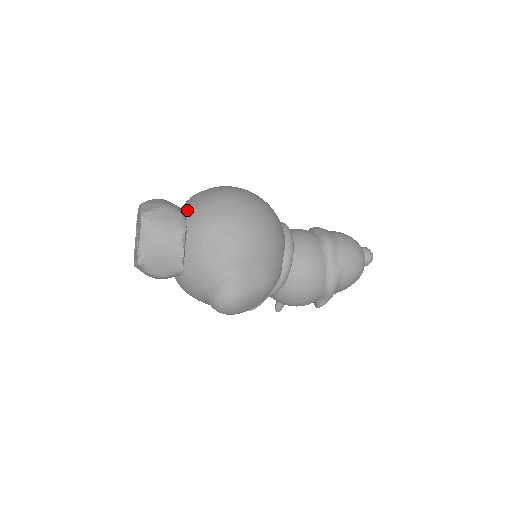
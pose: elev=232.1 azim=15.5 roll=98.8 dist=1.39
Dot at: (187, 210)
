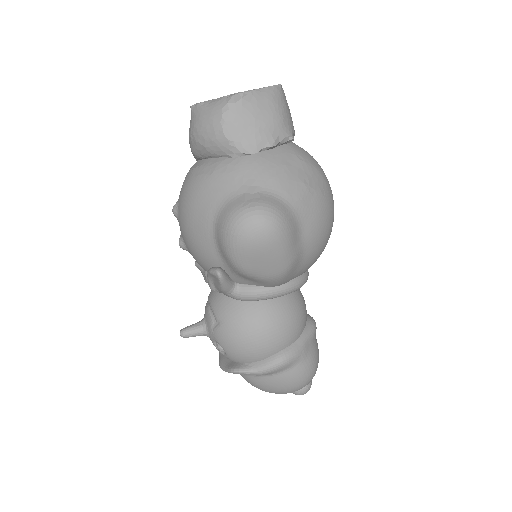
Dot at: occluded
